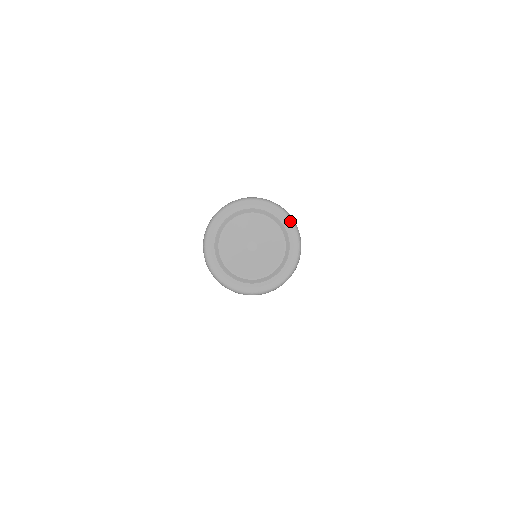
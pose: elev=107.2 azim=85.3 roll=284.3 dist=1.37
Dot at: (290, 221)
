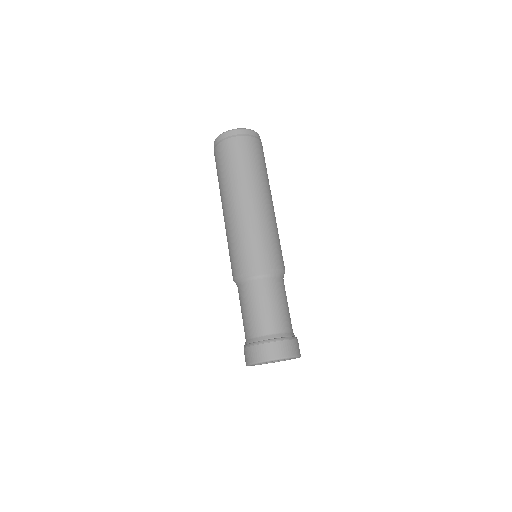
Dot at: occluded
